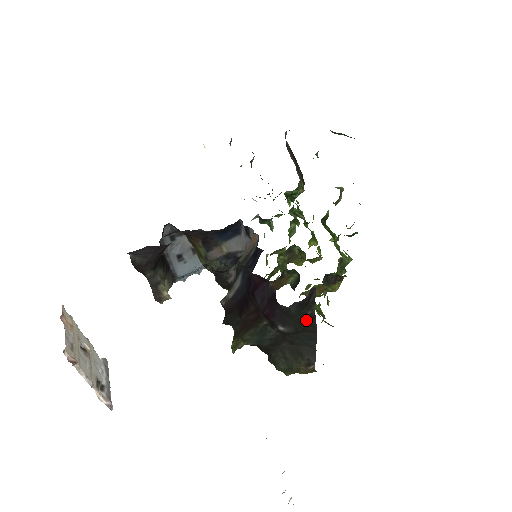
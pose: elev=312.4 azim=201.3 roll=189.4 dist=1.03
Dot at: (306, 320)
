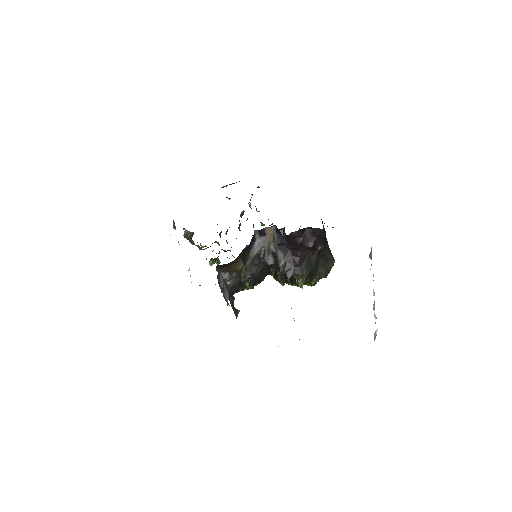
Dot at: (324, 236)
